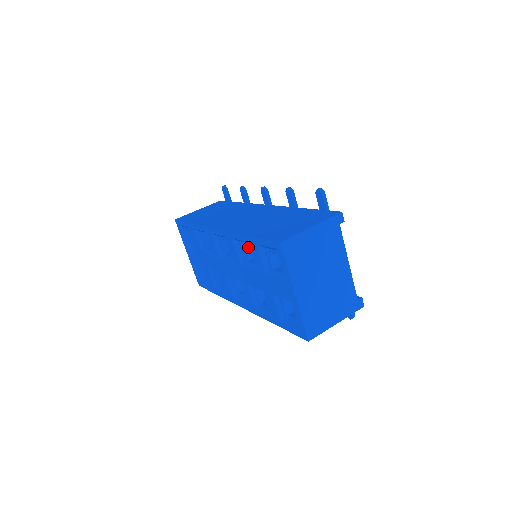
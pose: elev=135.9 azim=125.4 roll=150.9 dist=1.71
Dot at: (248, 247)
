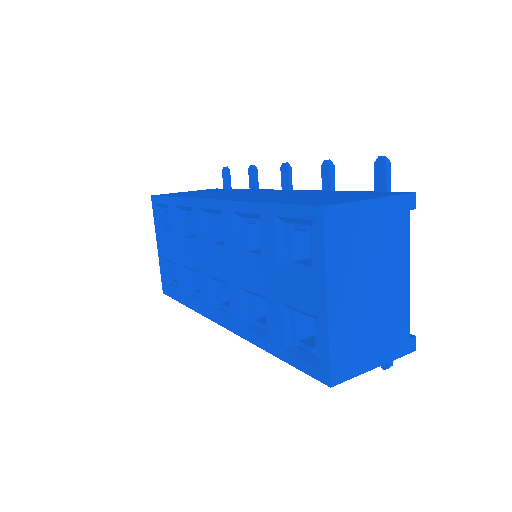
Dot at: (254, 230)
